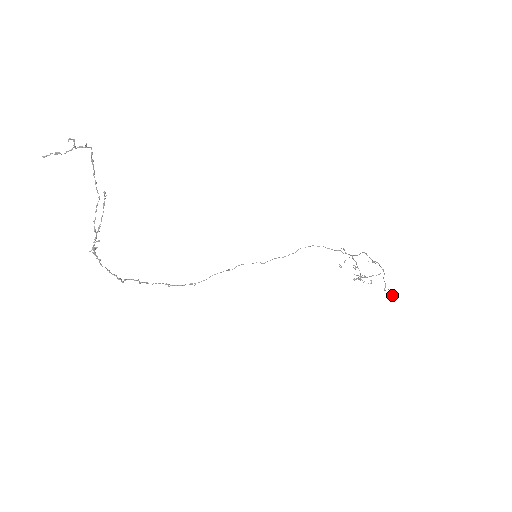
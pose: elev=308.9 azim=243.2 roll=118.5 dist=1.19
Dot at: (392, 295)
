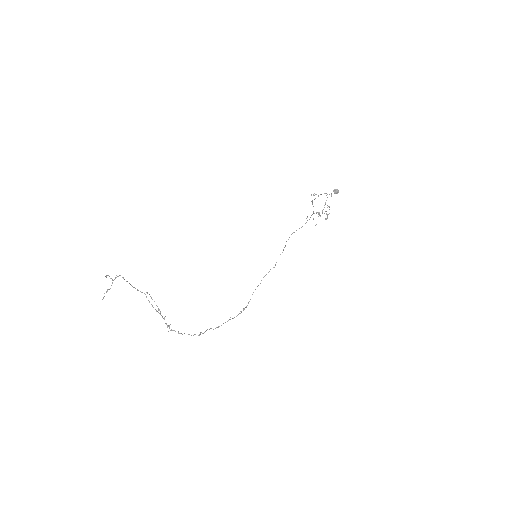
Dot at: (335, 192)
